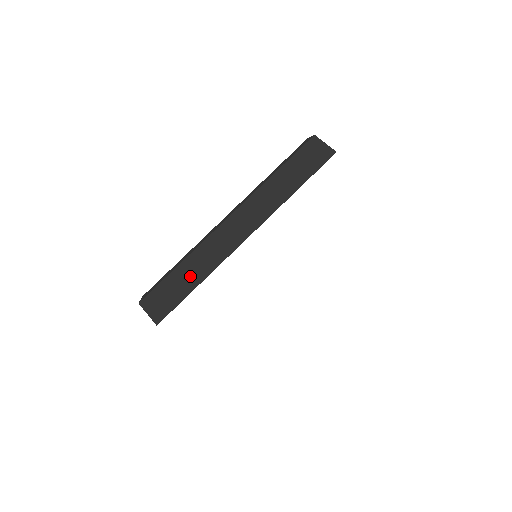
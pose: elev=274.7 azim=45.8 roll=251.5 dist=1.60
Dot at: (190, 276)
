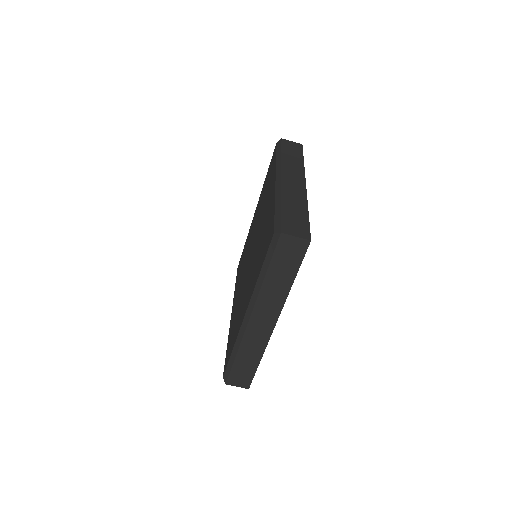
Dot at: (297, 208)
